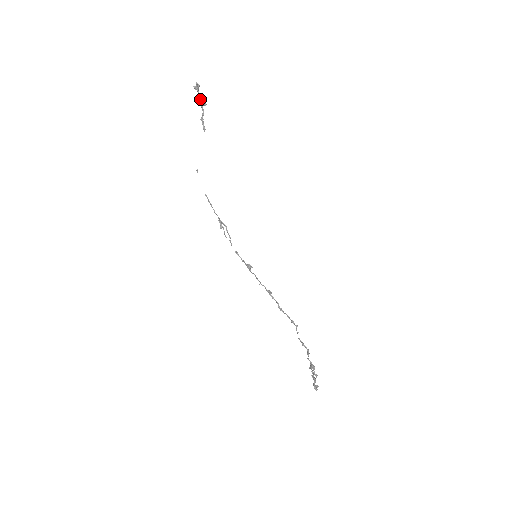
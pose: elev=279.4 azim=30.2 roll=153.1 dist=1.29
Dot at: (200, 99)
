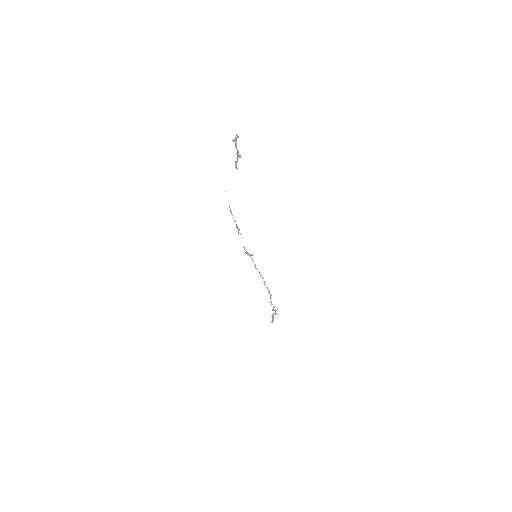
Dot at: (237, 152)
